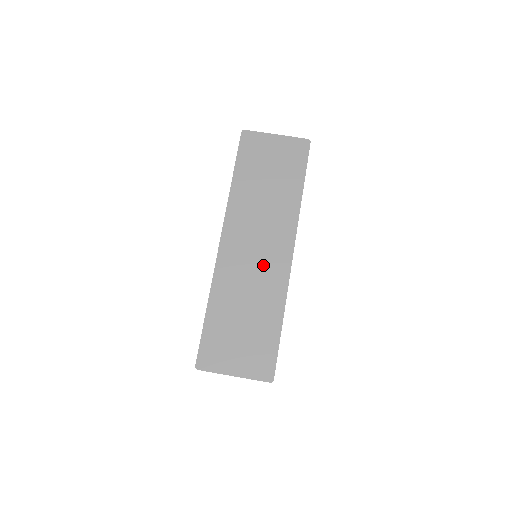
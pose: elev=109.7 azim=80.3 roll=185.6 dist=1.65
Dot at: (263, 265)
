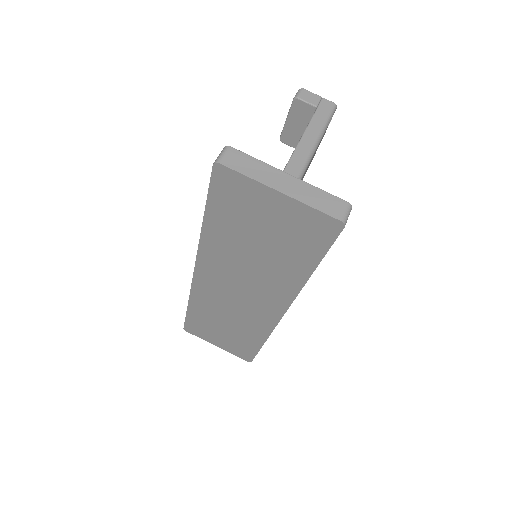
Dot at: (245, 309)
